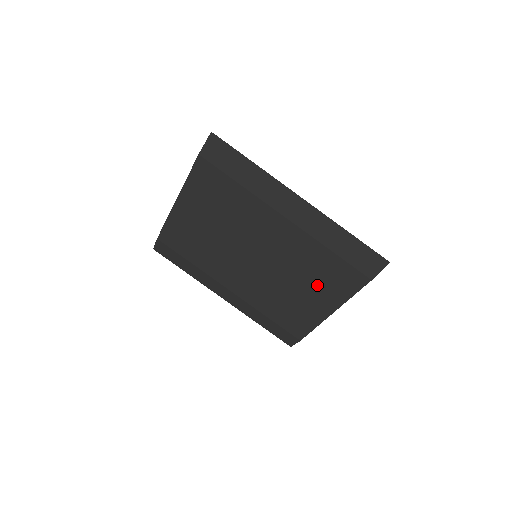
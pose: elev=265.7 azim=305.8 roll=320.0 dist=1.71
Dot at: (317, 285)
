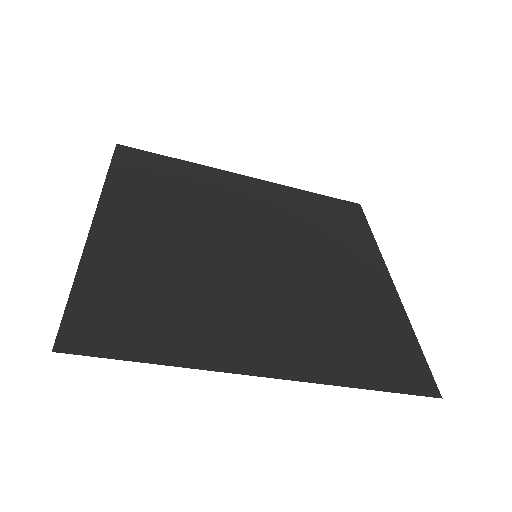
Dot at: occluded
